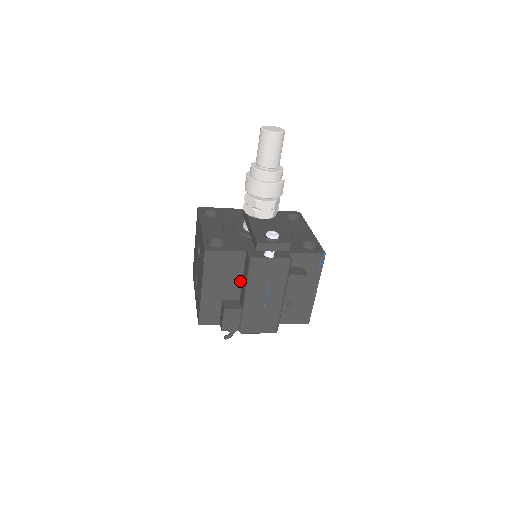
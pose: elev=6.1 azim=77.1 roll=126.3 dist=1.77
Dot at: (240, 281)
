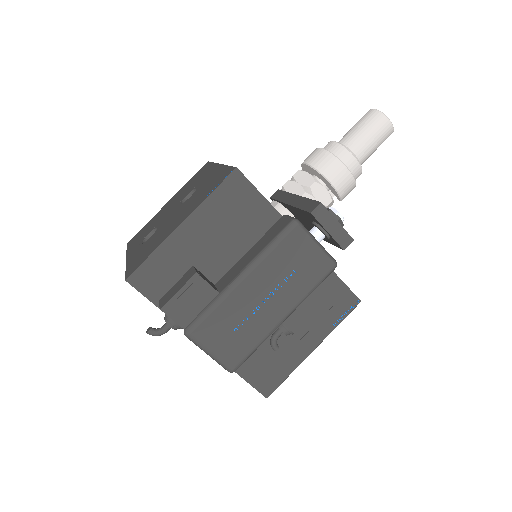
Dot at: (239, 255)
